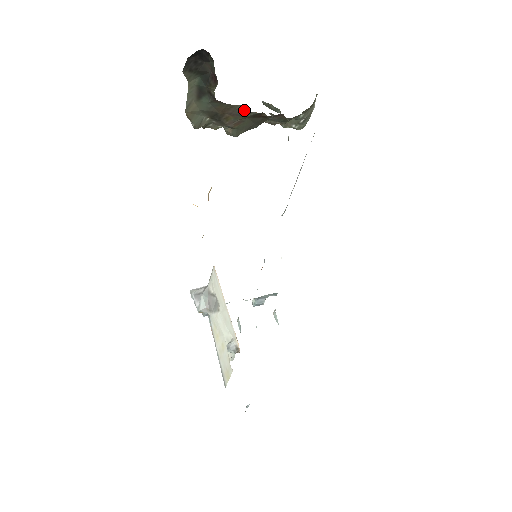
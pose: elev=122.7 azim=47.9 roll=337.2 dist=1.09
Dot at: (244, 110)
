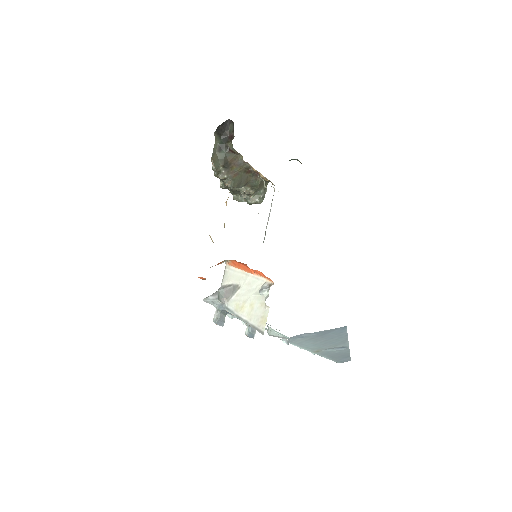
Dot at: (243, 160)
